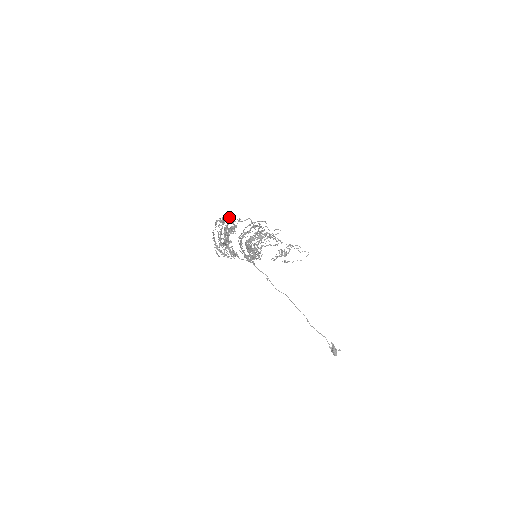
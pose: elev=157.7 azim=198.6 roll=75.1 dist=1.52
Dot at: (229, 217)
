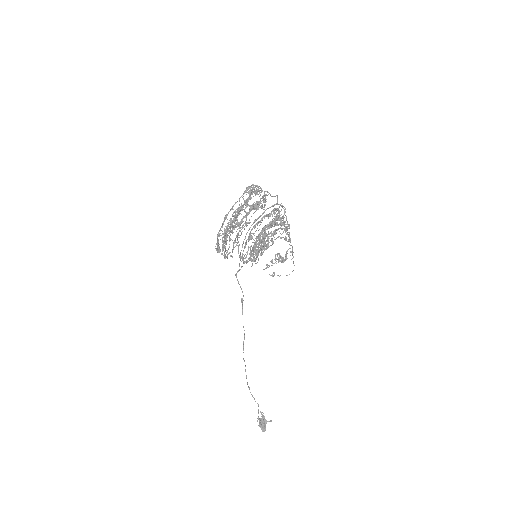
Dot at: (256, 190)
